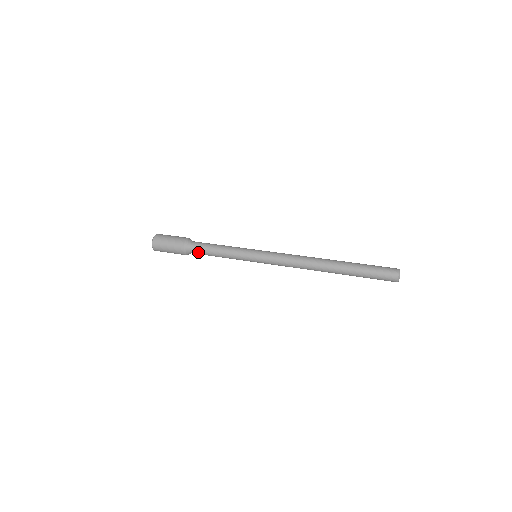
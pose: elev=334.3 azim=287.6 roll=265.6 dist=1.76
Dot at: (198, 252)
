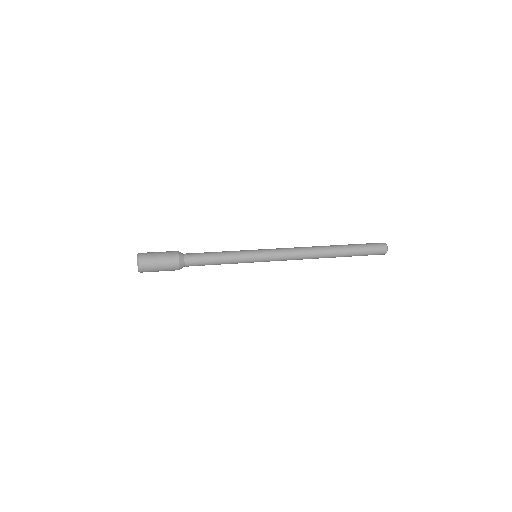
Dot at: (194, 264)
